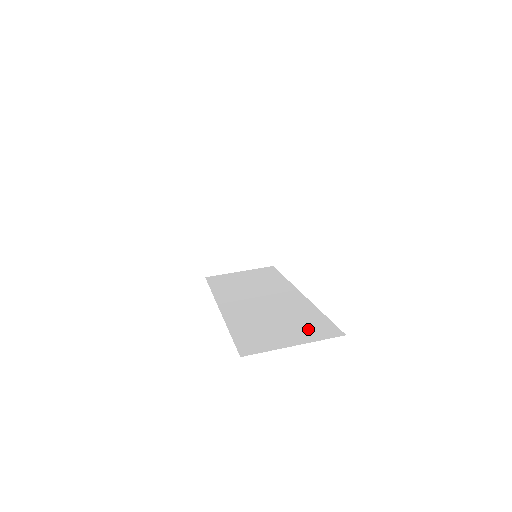
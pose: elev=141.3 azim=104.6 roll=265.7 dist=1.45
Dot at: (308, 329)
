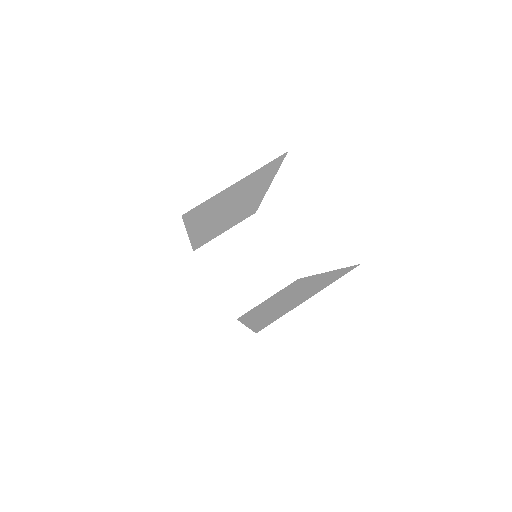
Dot at: (324, 283)
